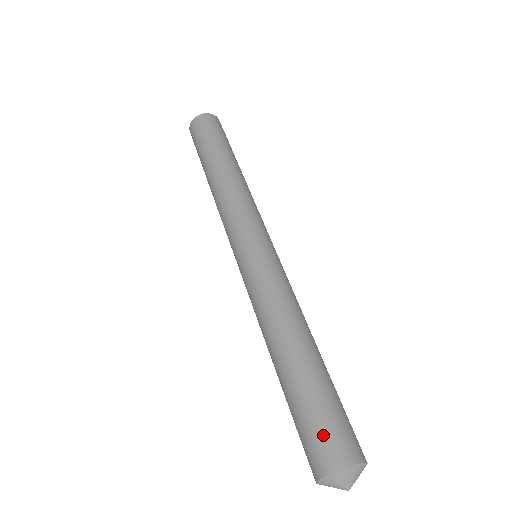
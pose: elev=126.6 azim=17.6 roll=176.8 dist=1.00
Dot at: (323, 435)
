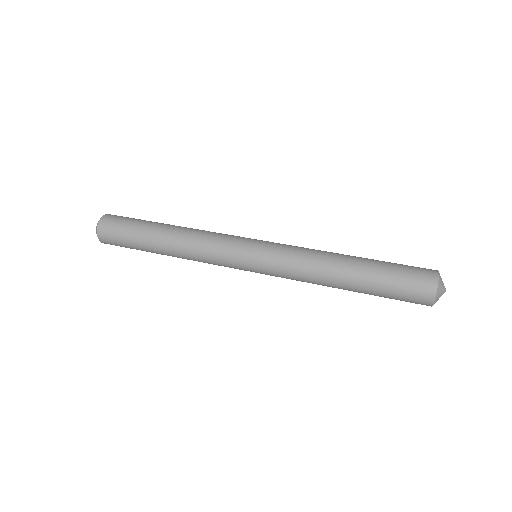
Dot at: (414, 273)
